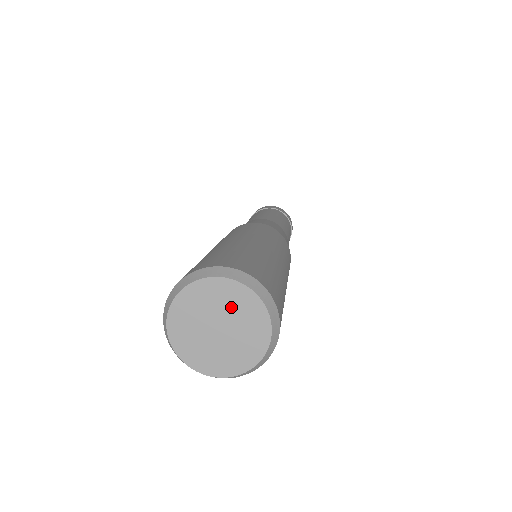
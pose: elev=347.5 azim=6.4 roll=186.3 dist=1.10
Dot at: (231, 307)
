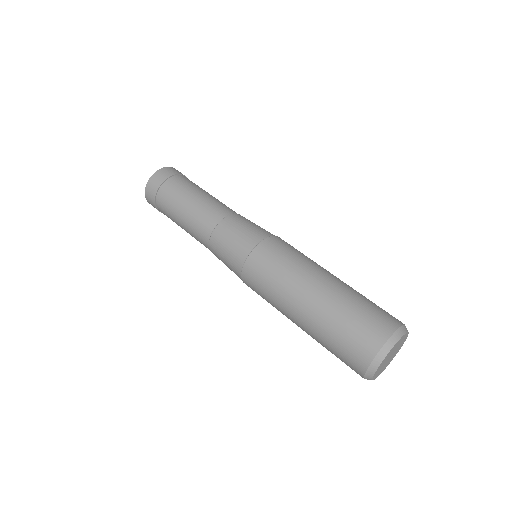
Dot at: (398, 345)
